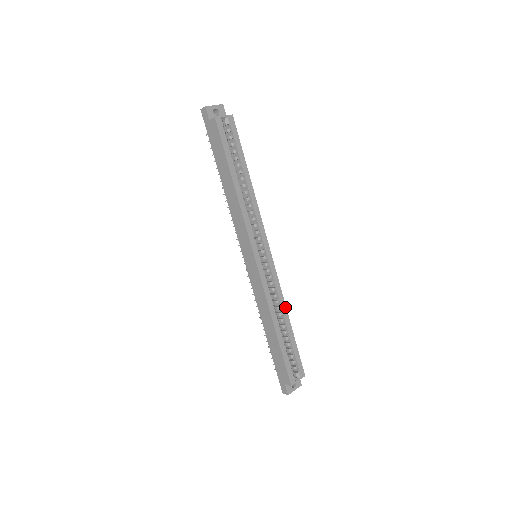
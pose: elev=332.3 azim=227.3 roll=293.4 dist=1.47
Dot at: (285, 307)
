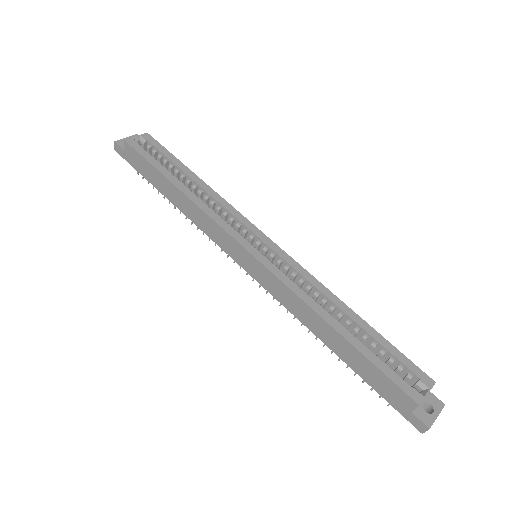
Dot at: (334, 296)
